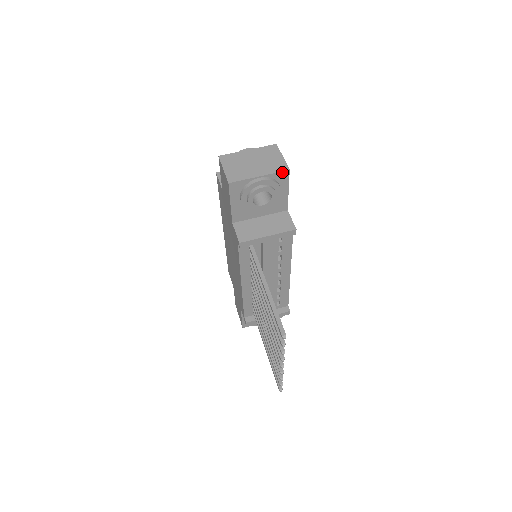
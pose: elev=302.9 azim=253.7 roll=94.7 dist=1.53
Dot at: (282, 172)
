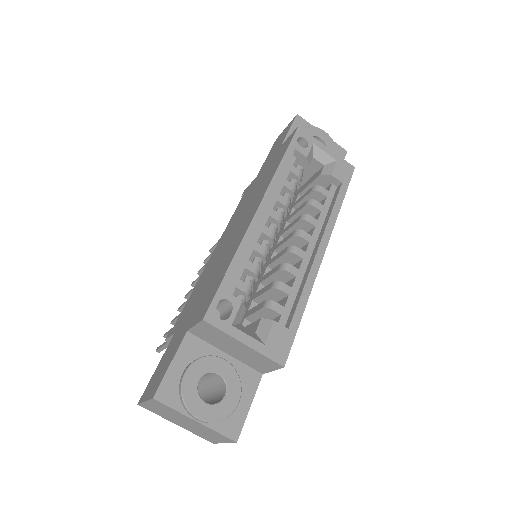
Dot at: (205, 437)
